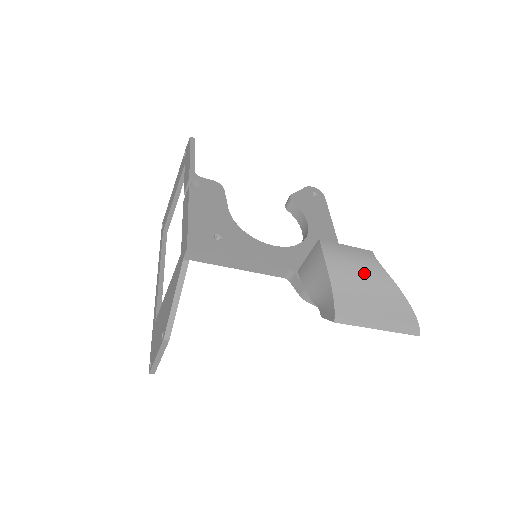
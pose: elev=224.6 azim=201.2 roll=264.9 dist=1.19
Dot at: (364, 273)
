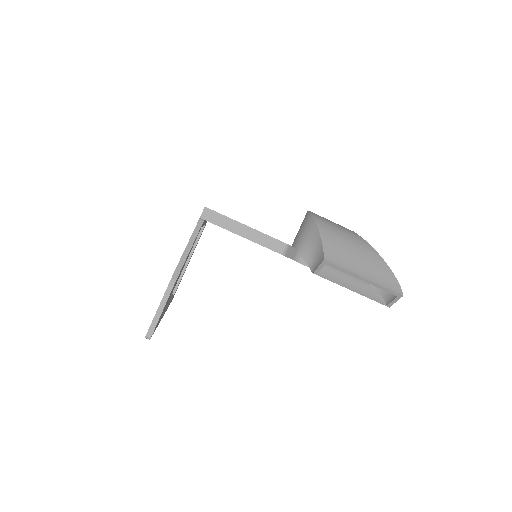
Dot at: (345, 233)
